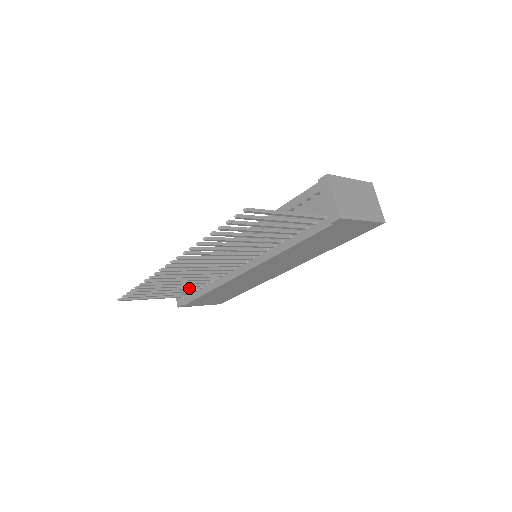
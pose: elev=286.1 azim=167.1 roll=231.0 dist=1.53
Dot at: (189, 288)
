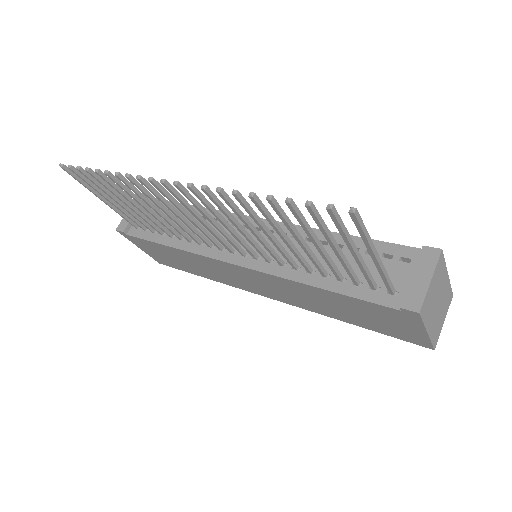
Dot at: (151, 223)
